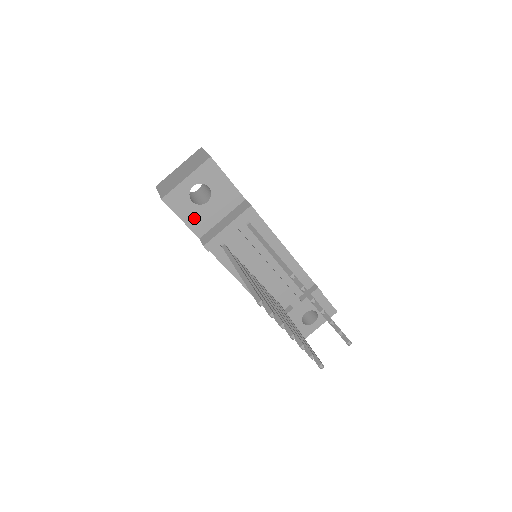
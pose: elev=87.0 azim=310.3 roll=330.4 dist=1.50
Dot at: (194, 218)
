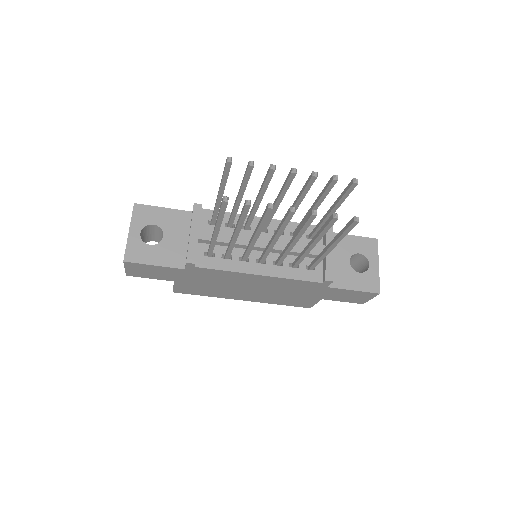
Dot at: (164, 256)
